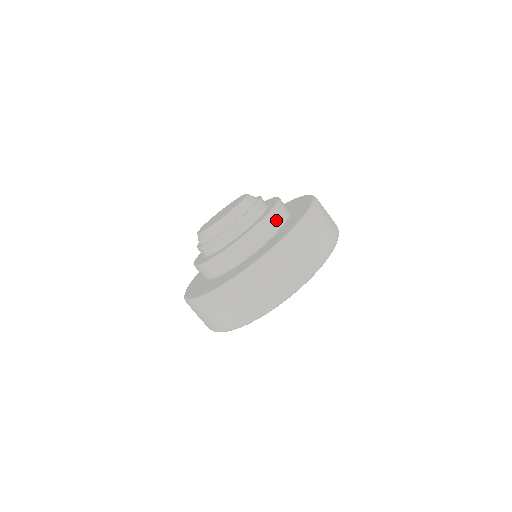
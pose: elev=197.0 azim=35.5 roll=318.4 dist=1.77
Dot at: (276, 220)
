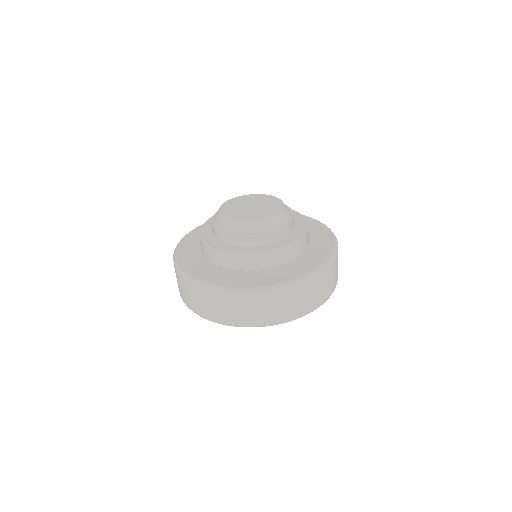
Dot at: occluded
